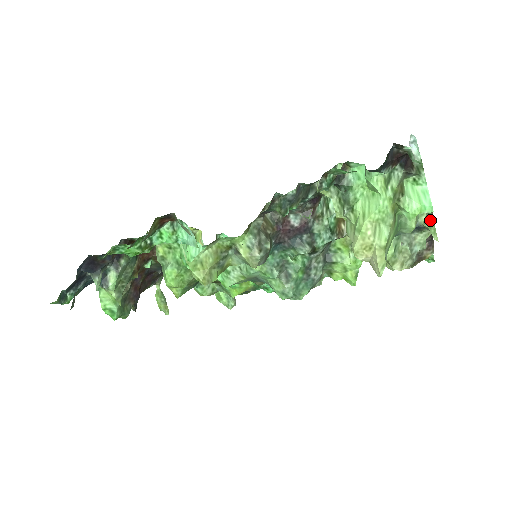
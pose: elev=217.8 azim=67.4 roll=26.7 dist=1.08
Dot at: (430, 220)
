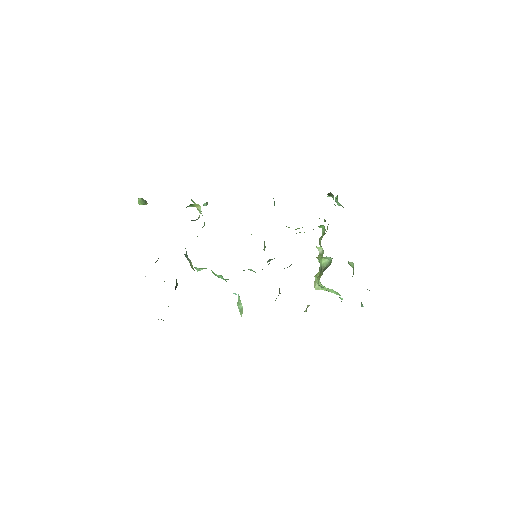
Dot at: (352, 267)
